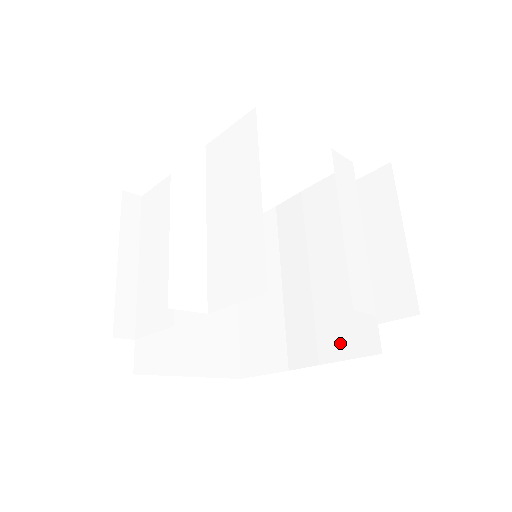
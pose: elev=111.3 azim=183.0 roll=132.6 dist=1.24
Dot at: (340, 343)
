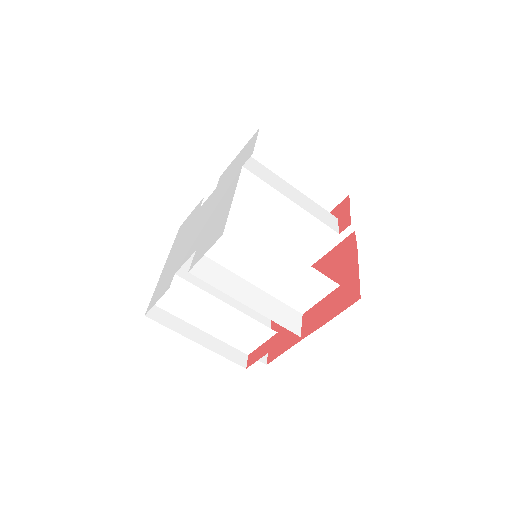
Dot at: (326, 242)
